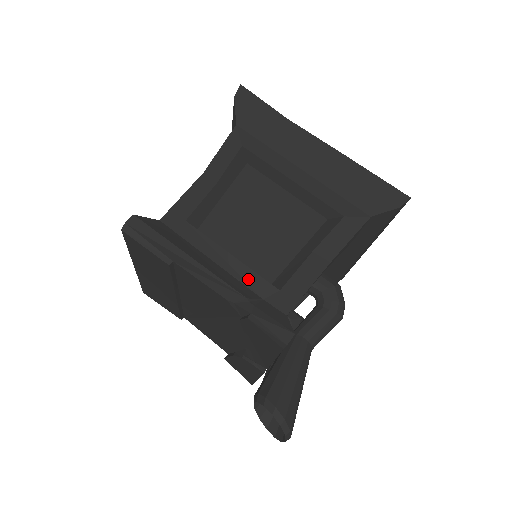
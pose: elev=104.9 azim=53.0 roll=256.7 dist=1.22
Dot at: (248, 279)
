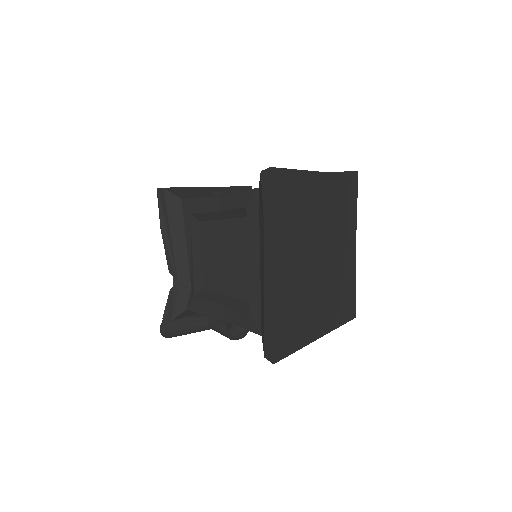
Dot at: (192, 274)
